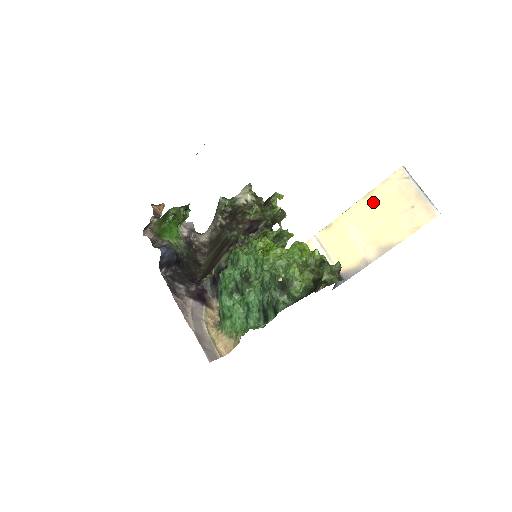
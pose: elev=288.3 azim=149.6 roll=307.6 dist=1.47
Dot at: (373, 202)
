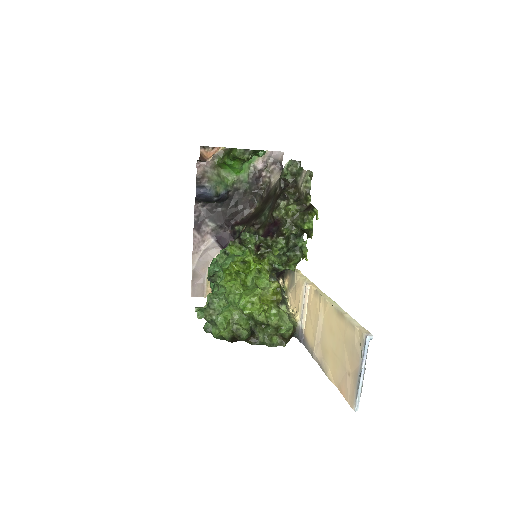
Dot at: (339, 325)
